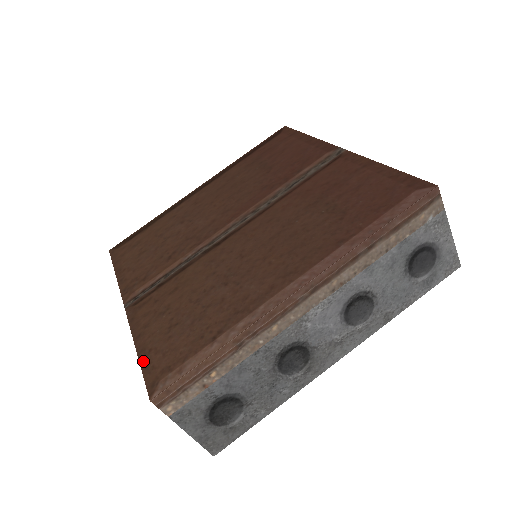
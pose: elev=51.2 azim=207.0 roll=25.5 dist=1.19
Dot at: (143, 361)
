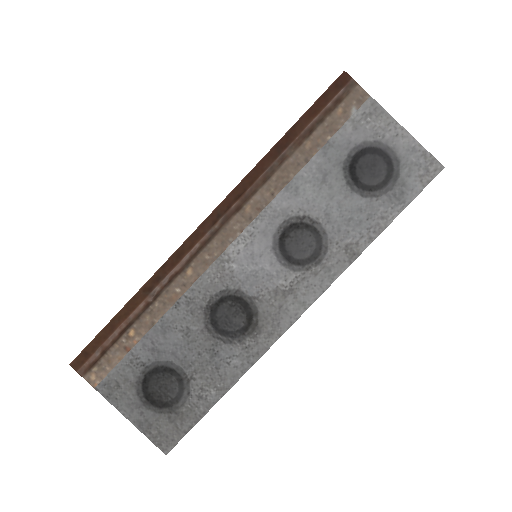
Dot at: occluded
